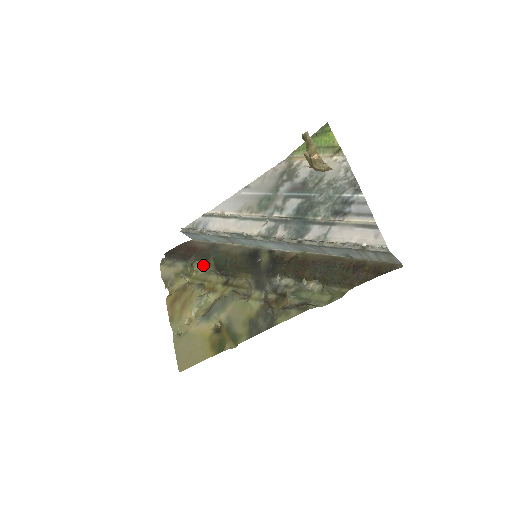
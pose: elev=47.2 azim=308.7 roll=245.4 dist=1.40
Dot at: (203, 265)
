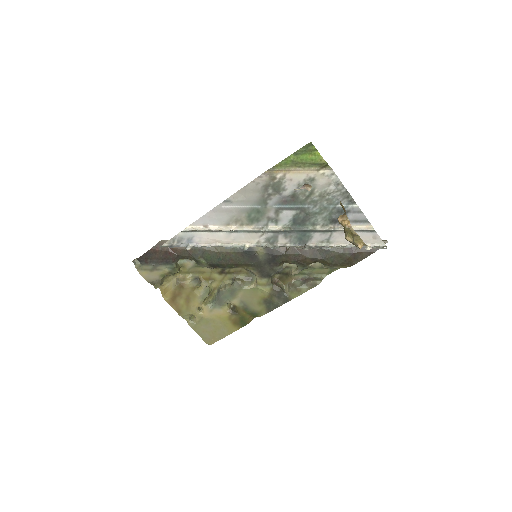
Dot at: (188, 260)
